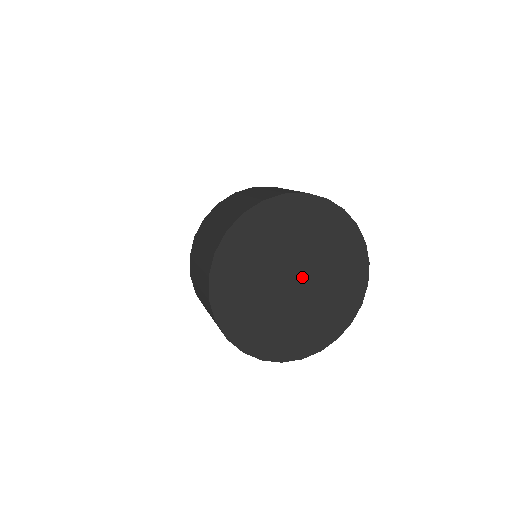
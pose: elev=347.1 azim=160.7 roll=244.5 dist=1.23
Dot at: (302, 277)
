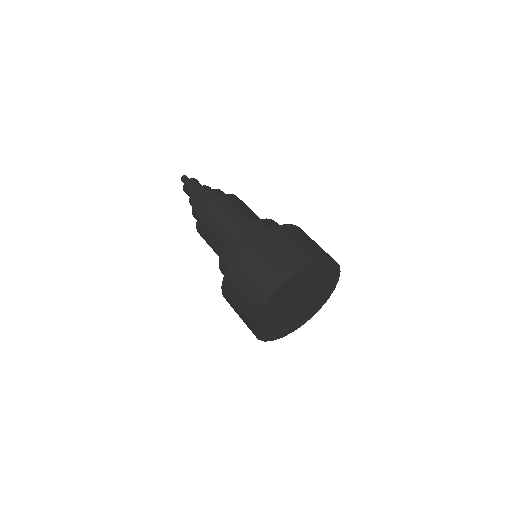
Dot at: (303, 300)
